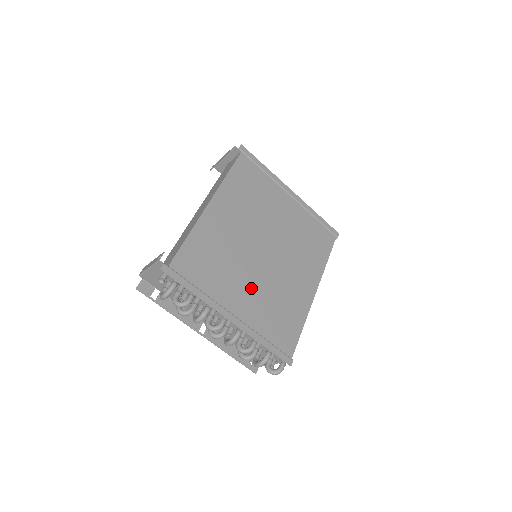
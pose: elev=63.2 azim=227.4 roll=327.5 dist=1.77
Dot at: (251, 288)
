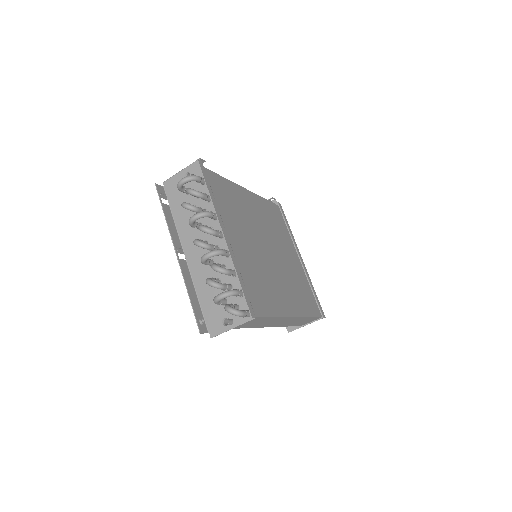
Dot at: (248, 247)
